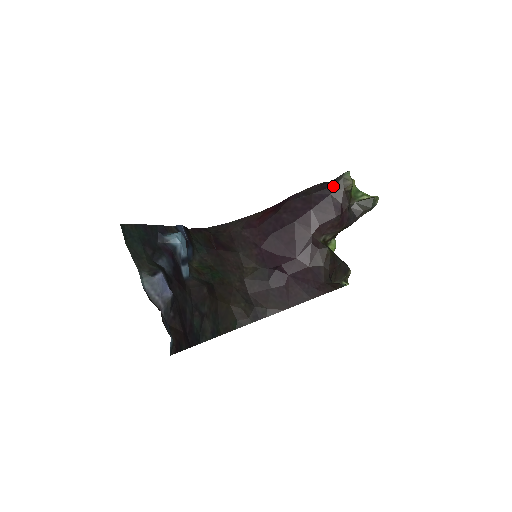
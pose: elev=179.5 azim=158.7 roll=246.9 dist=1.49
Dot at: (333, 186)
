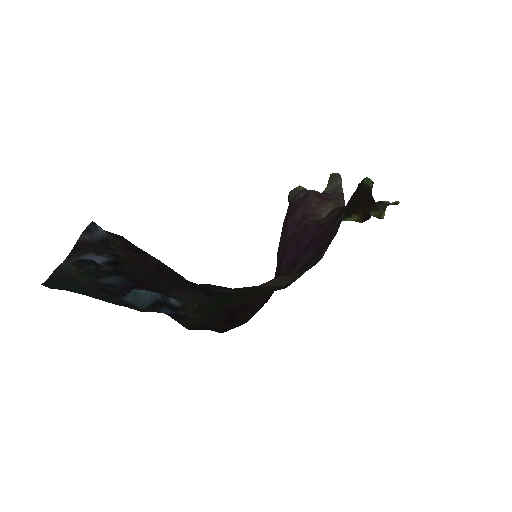
Dot at: (289, 201)
